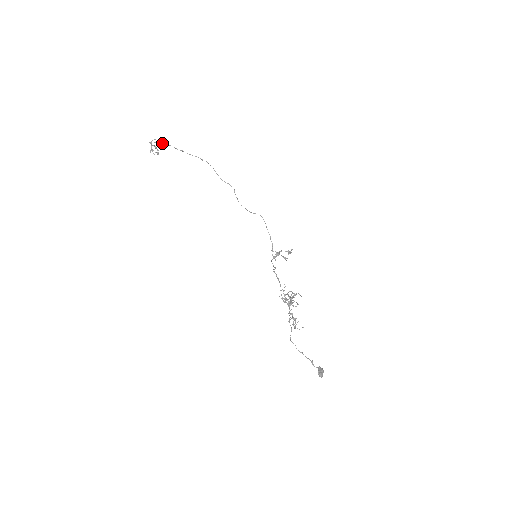
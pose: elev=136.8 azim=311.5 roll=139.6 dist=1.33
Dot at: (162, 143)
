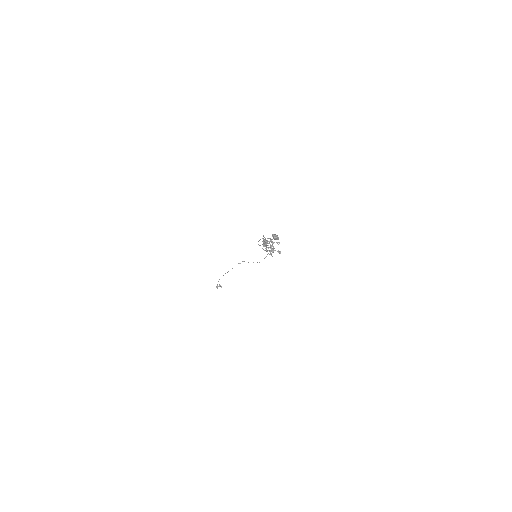
Dot at: occluded
